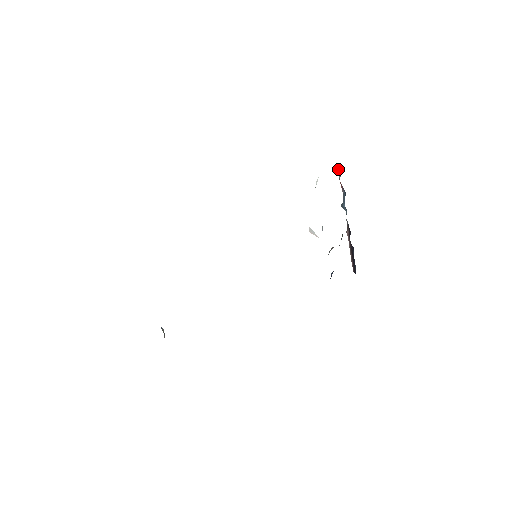
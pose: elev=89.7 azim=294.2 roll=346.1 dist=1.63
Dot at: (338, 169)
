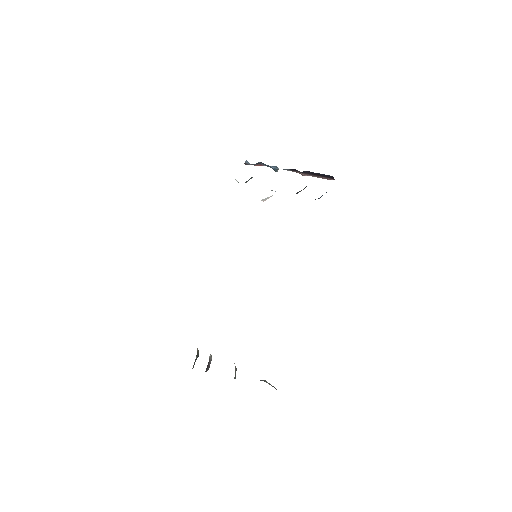
Dot at: (247, 164)
